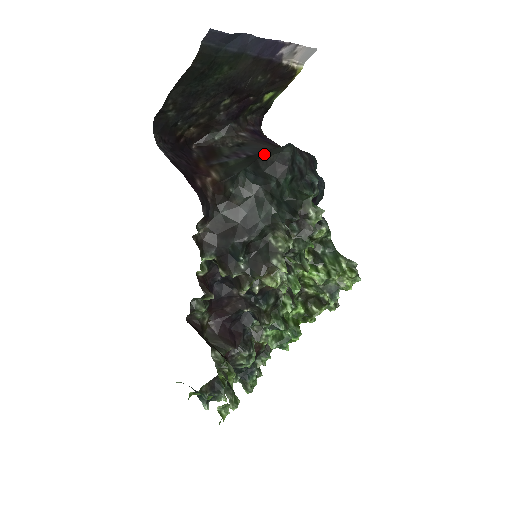
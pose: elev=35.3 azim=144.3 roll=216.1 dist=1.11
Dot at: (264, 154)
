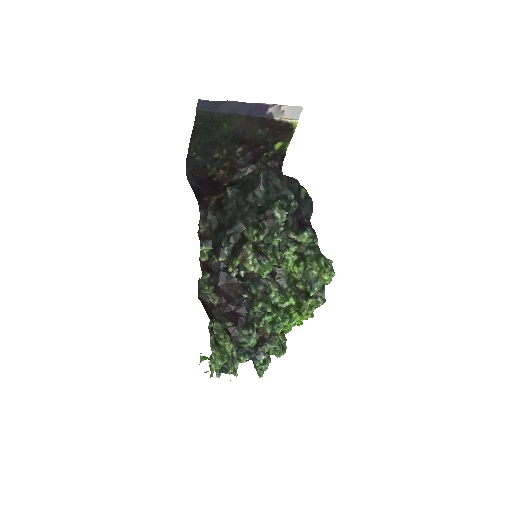
Dot at: occluded
